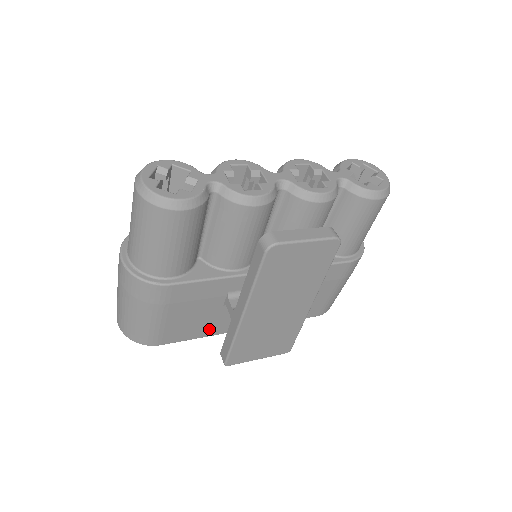
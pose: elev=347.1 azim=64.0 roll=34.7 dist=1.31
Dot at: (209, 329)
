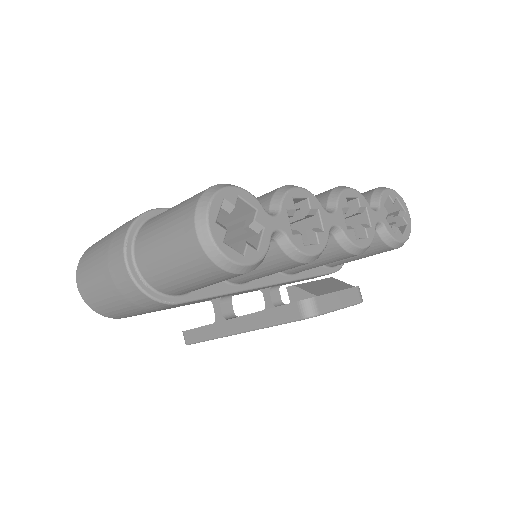
Dot at: occluded
